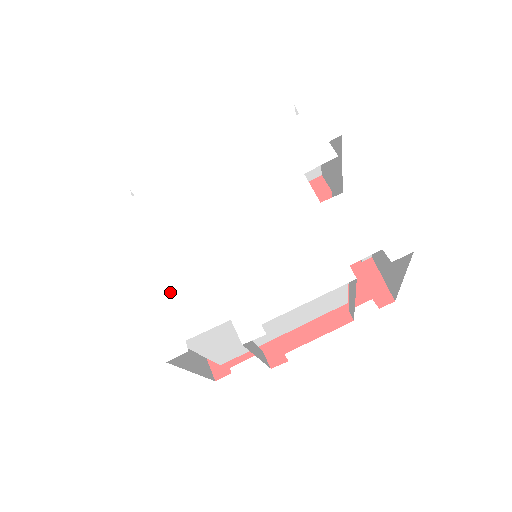
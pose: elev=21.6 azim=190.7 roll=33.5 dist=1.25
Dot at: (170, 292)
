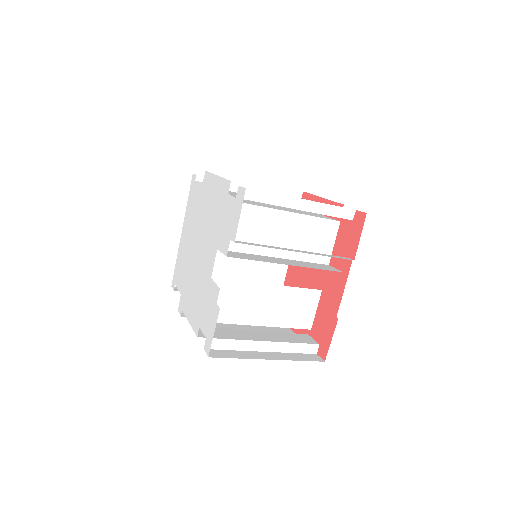
Dot at: (181, 255)
